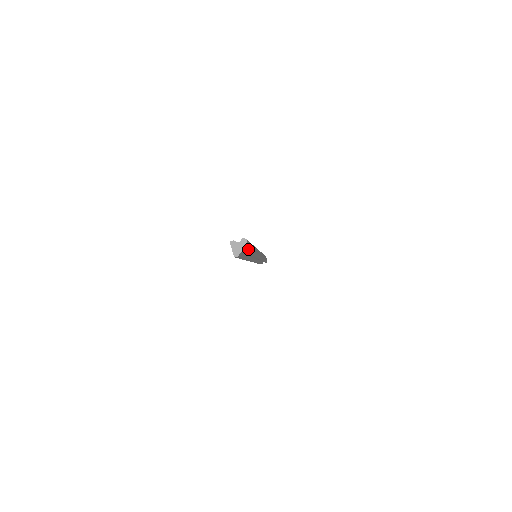
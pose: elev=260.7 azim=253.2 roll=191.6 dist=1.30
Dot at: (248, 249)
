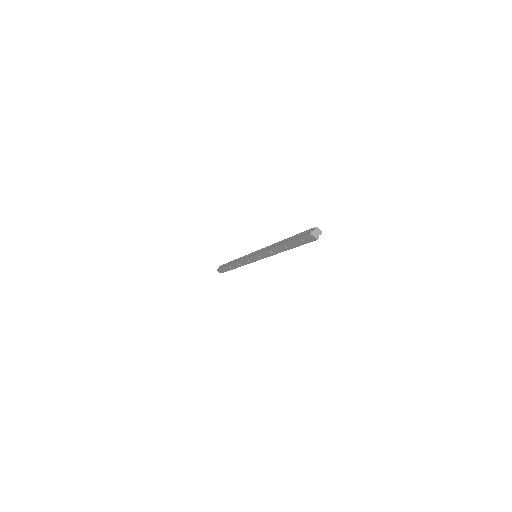
Dot at: (321, 231)
